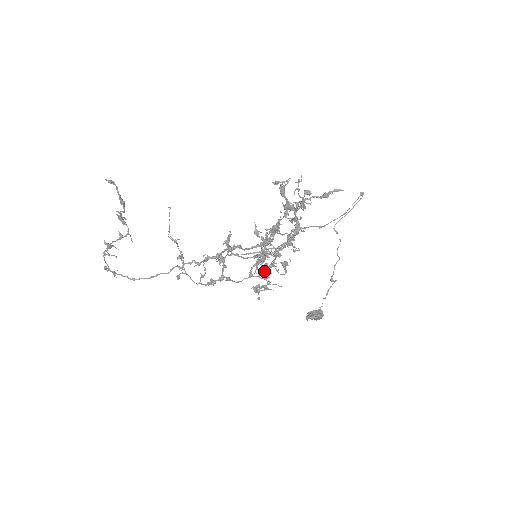
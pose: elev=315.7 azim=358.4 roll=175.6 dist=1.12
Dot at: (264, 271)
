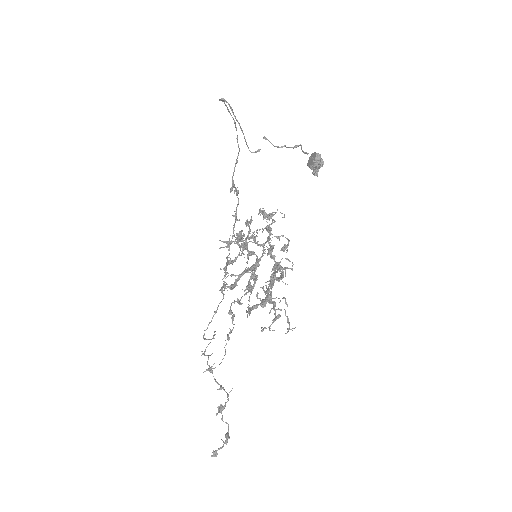
Dot at: occluded
